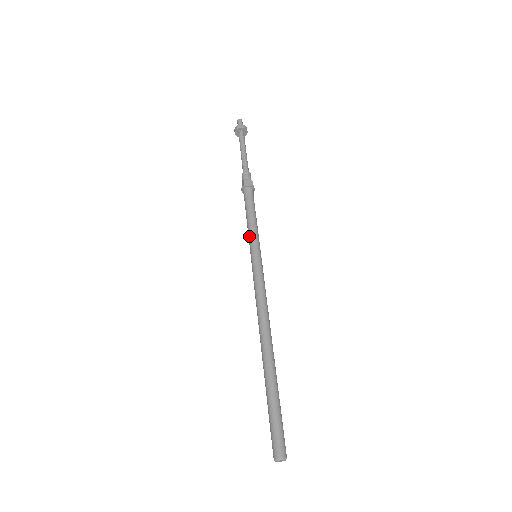
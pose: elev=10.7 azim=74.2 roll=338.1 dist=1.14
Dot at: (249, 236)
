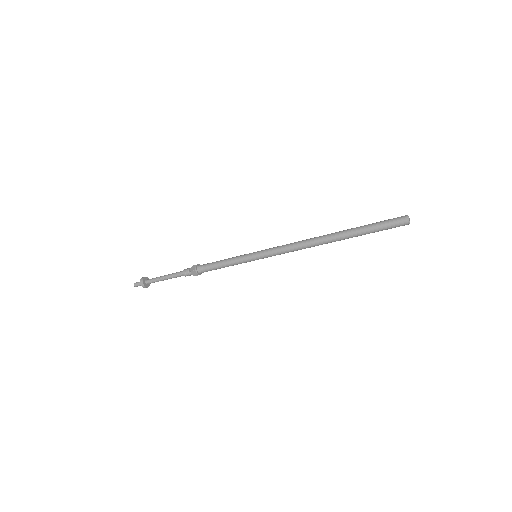
Dot at: (239, 256)
